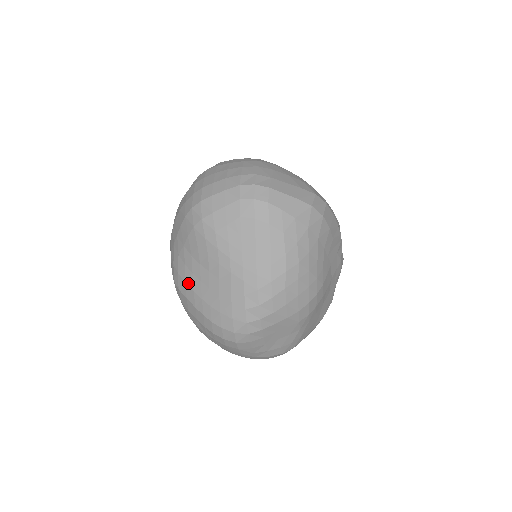
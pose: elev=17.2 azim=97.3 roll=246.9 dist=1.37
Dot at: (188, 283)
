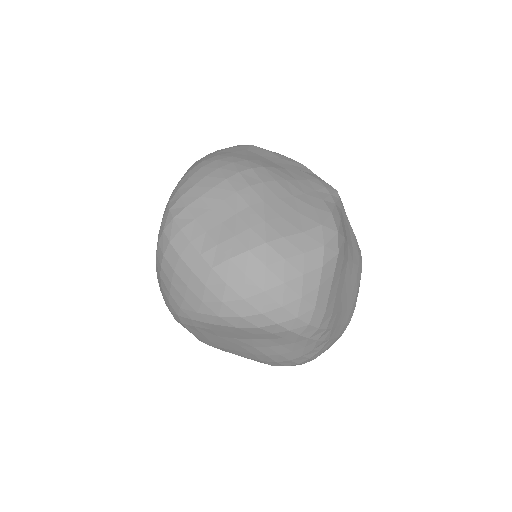
Dot at: occluded
